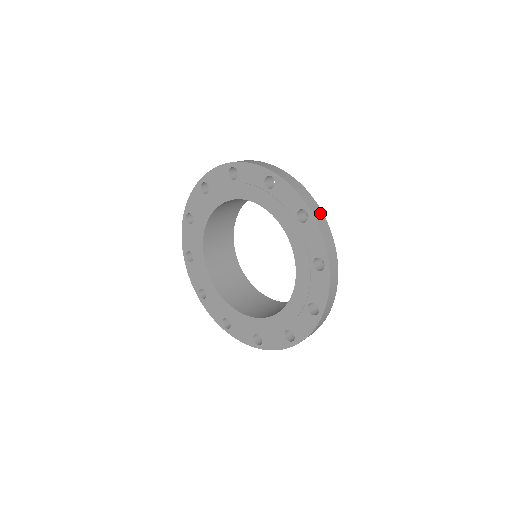
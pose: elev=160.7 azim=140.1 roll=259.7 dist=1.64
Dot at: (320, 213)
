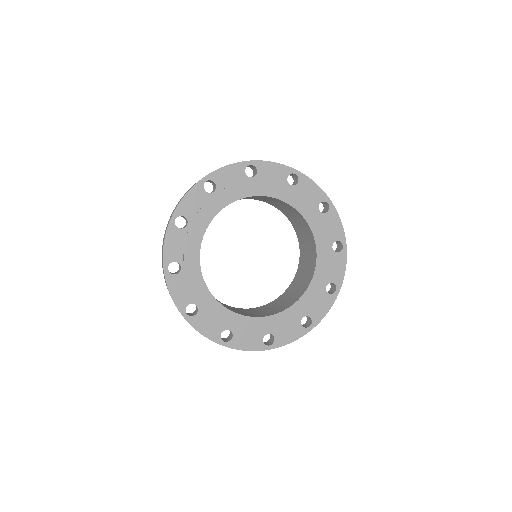
Dot at: occluded
